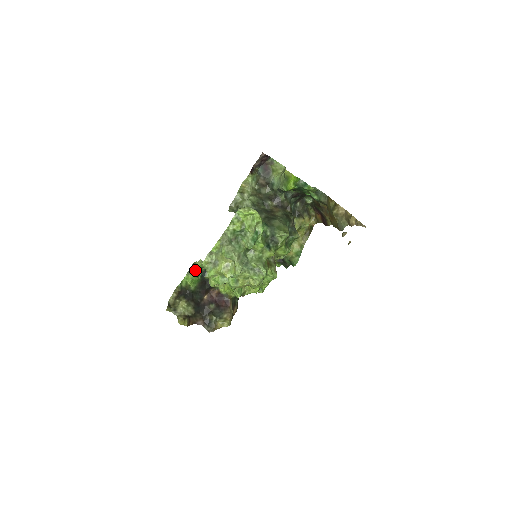
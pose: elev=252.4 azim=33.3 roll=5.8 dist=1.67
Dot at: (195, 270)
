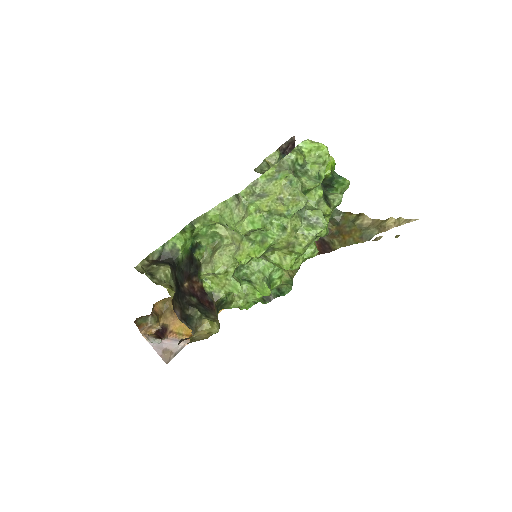
Dot at: (192, 231)
